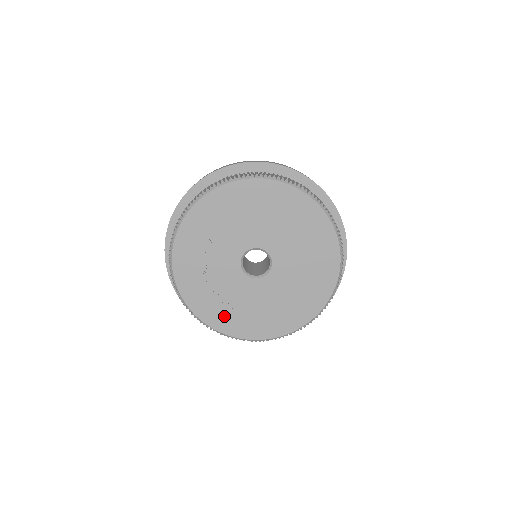
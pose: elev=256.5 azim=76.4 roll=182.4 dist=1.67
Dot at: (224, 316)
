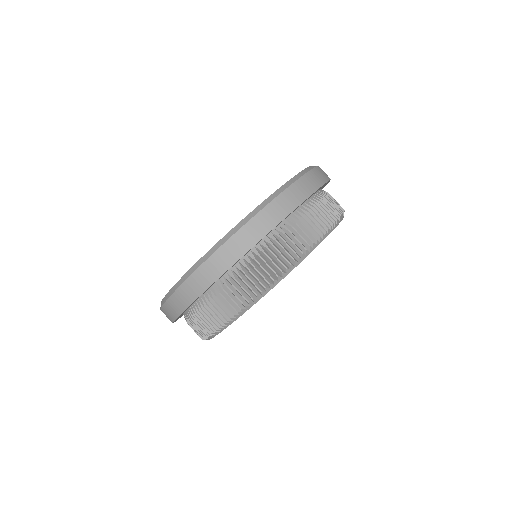
Dot at: occluded
